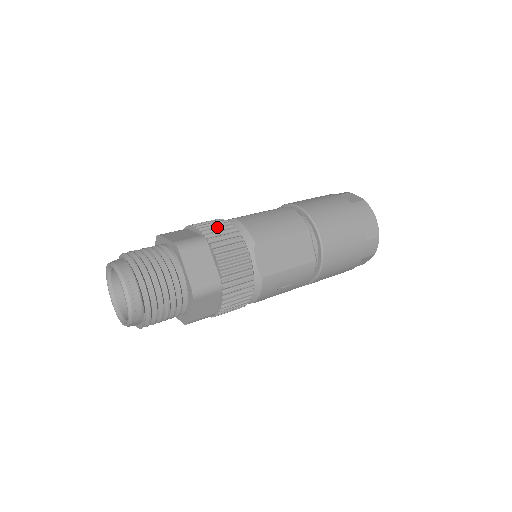
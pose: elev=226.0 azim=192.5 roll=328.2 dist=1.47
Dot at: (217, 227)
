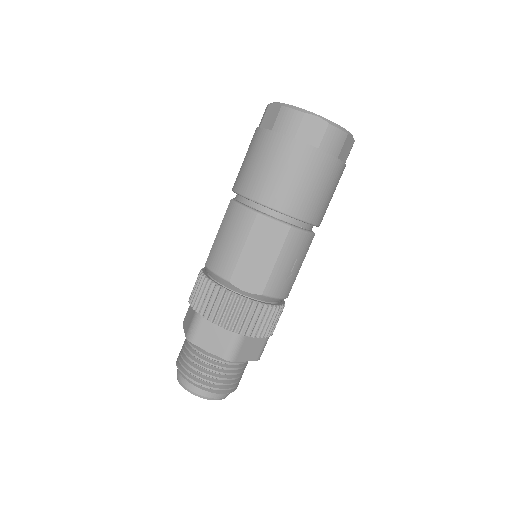
Dot at: (198, 293)
